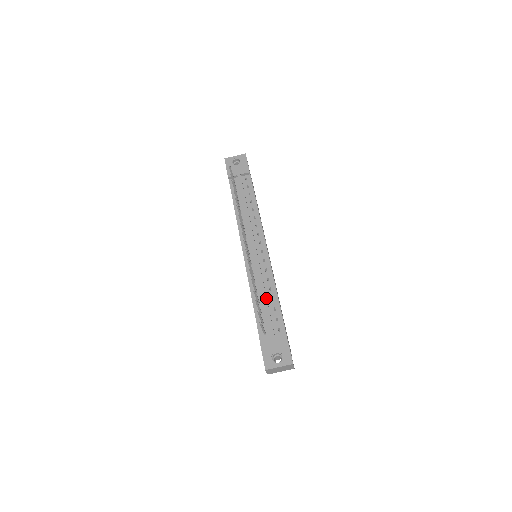
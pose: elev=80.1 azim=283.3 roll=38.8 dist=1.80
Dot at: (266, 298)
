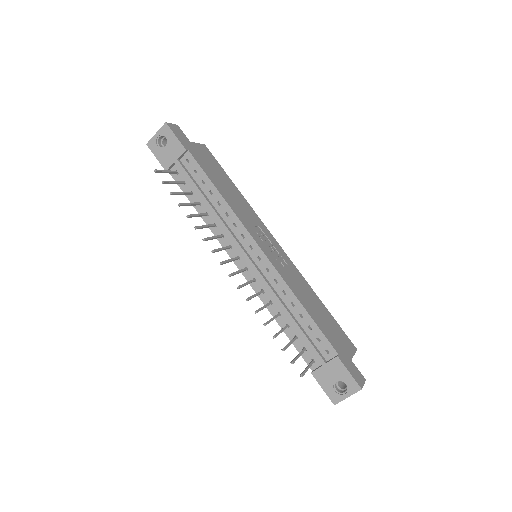
Dot at: (293, 320)
